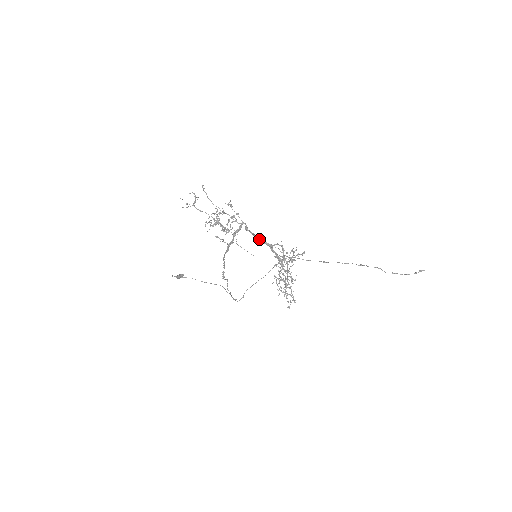
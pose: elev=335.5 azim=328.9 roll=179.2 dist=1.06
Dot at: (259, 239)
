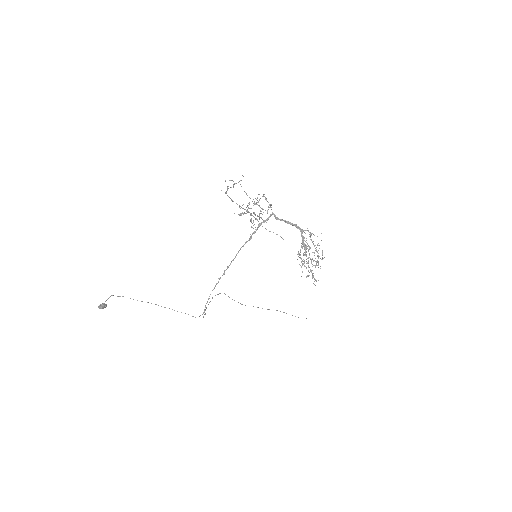
Dot at: (294, 224)
